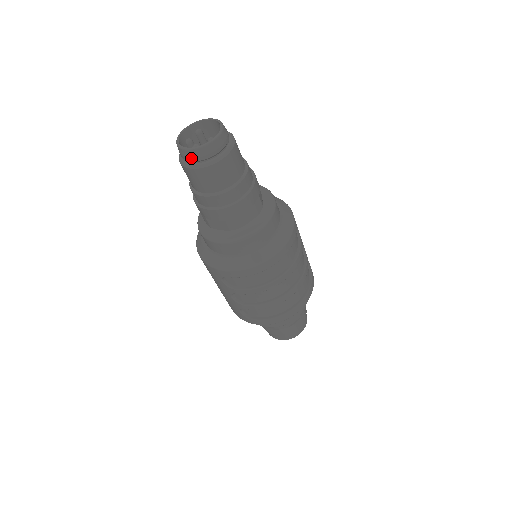
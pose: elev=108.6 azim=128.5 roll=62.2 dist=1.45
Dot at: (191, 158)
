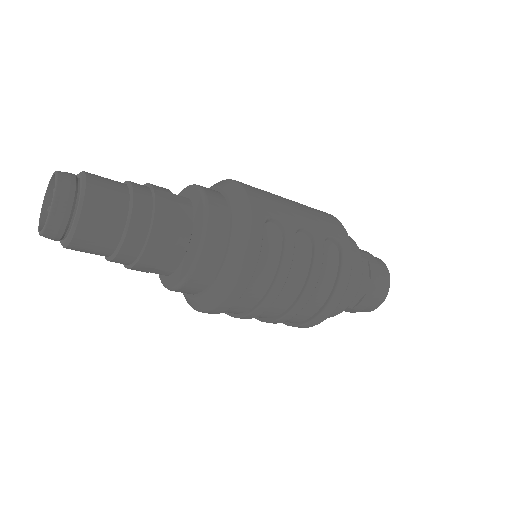
Dot at: (51, 239)
